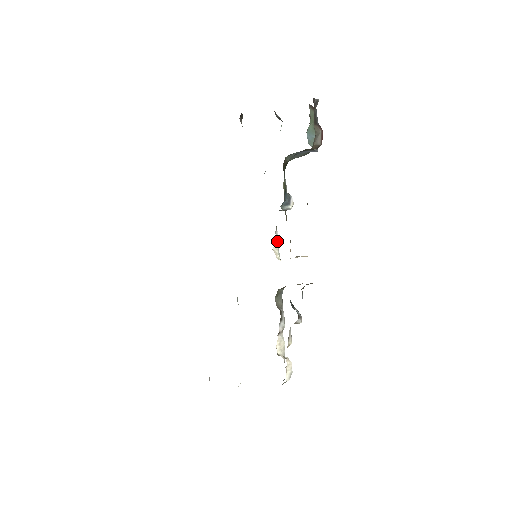
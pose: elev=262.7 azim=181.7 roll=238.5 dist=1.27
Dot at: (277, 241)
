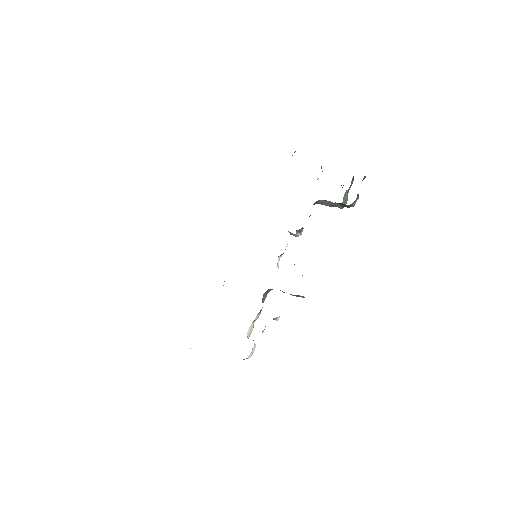
Dot at: (283, 253)
